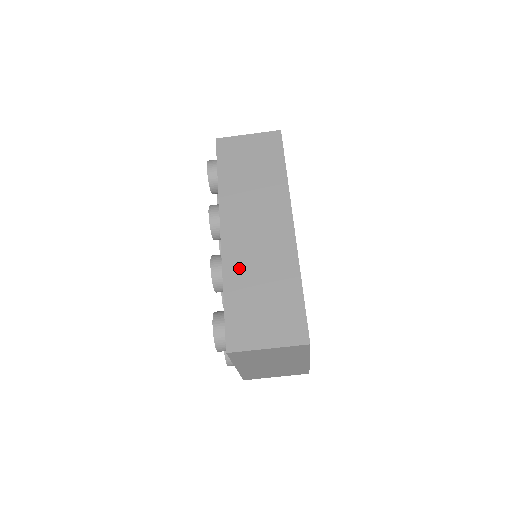
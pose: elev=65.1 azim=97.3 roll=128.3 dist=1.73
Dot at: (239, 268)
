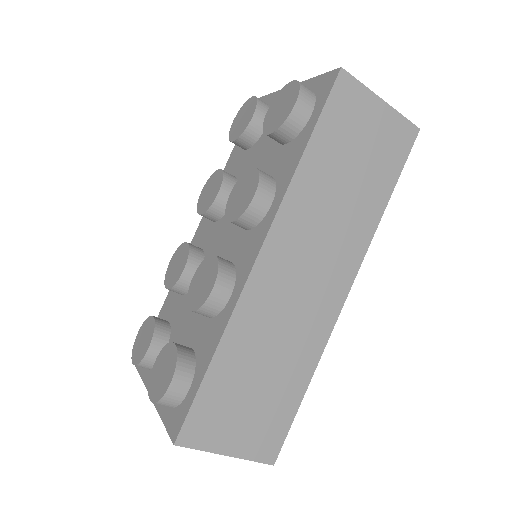
Dot at: (253, 327)
